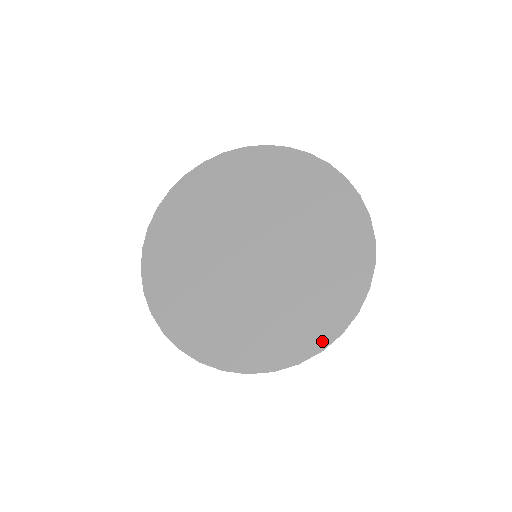
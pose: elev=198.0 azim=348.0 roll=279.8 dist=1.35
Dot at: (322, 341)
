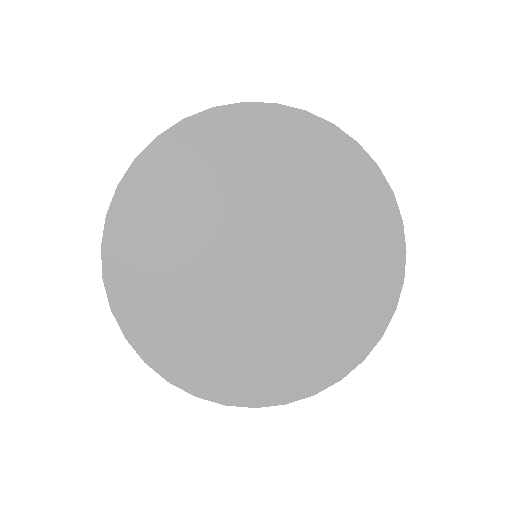
Dot at: (290, 394)
